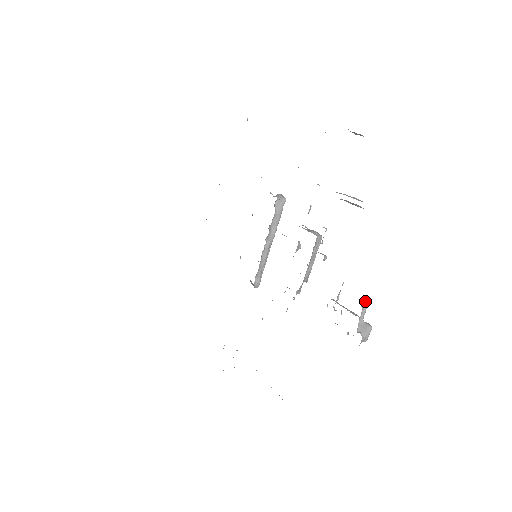
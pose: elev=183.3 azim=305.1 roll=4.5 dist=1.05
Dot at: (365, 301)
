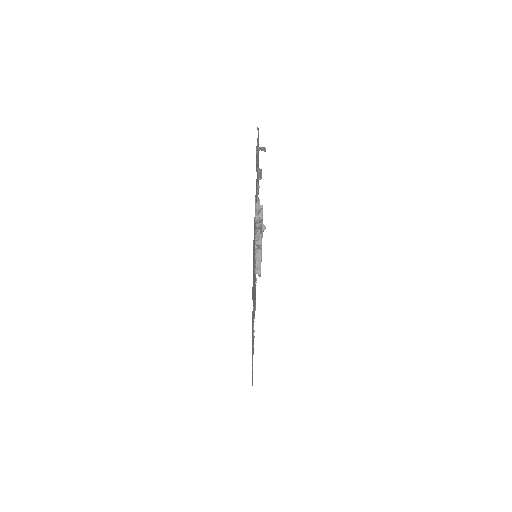
Dot at: (258, 200)
